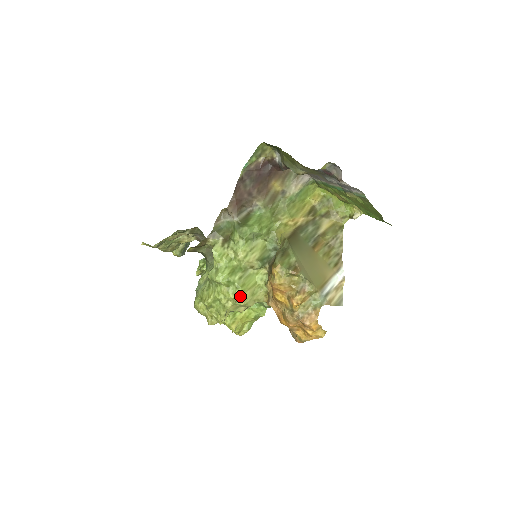
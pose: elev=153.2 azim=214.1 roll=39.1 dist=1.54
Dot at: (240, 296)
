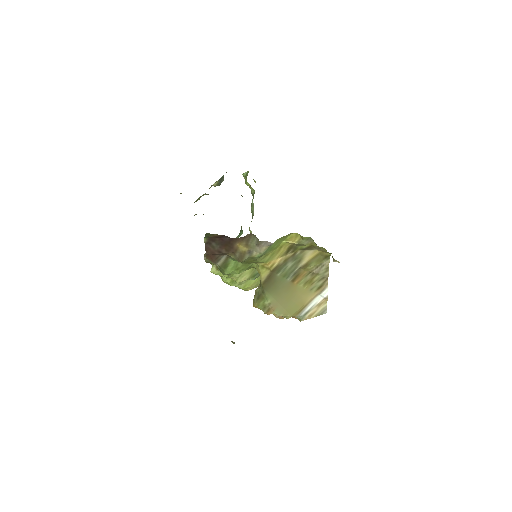
Dot at: (245, 290)
